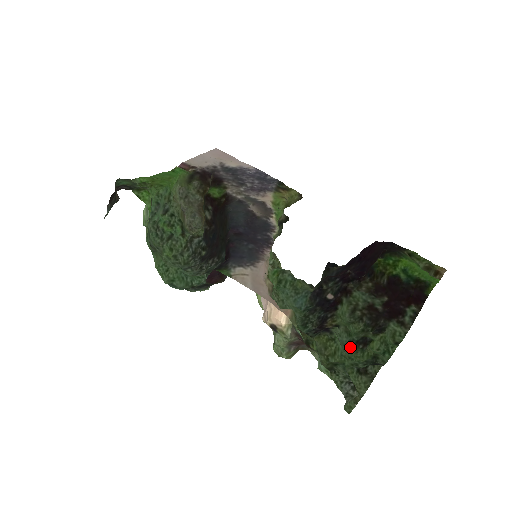
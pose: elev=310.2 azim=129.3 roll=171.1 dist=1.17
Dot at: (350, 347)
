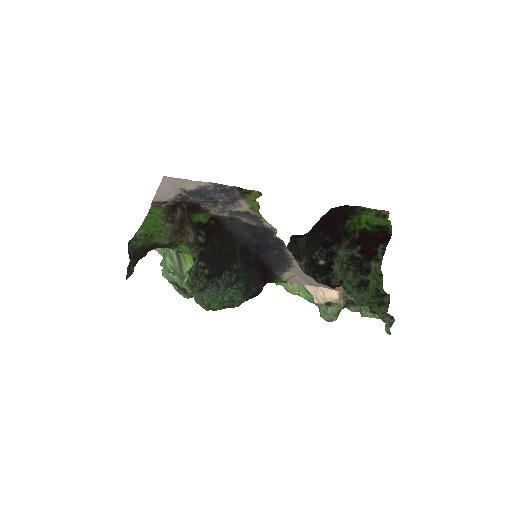
Dot at: (355, 292)
